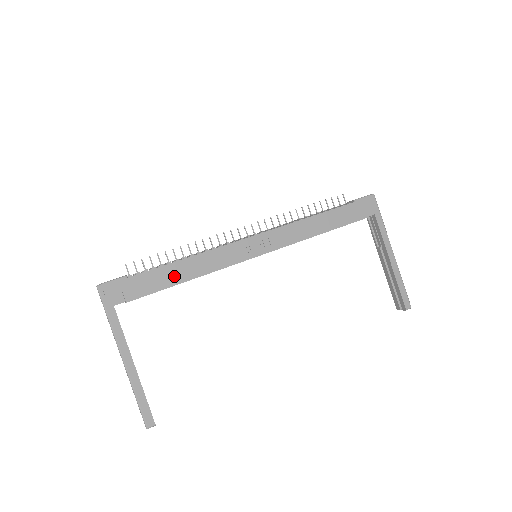
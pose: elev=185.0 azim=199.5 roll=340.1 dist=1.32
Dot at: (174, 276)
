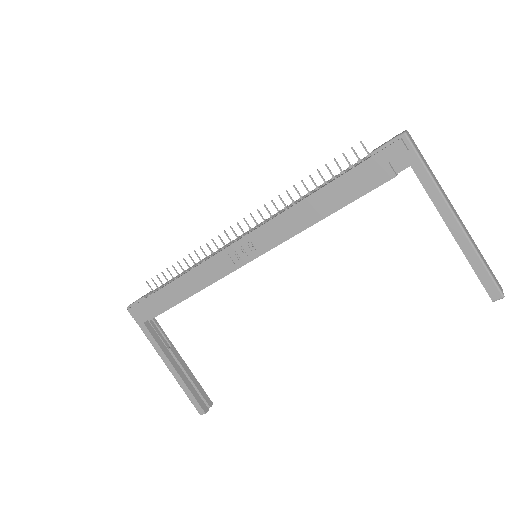
Dot at: (176, 295)
